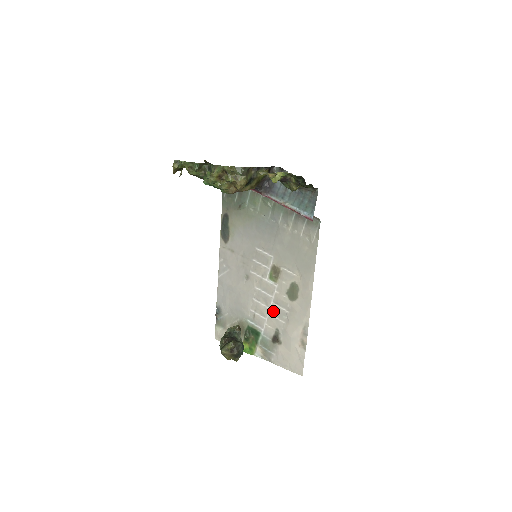
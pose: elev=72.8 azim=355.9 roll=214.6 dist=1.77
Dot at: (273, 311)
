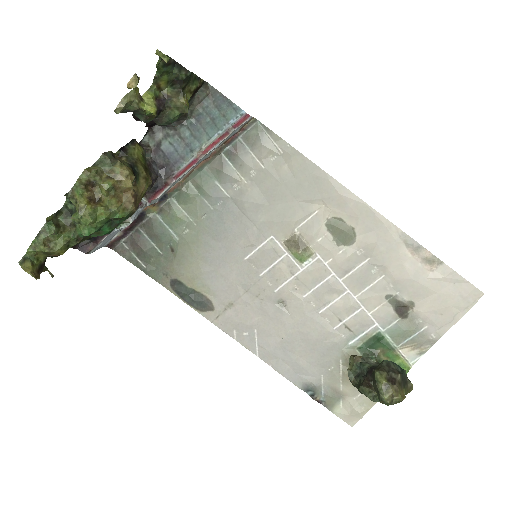
Dot at: (355, 287)
